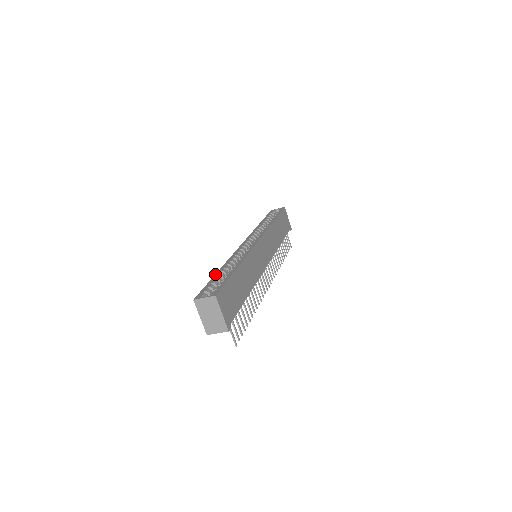
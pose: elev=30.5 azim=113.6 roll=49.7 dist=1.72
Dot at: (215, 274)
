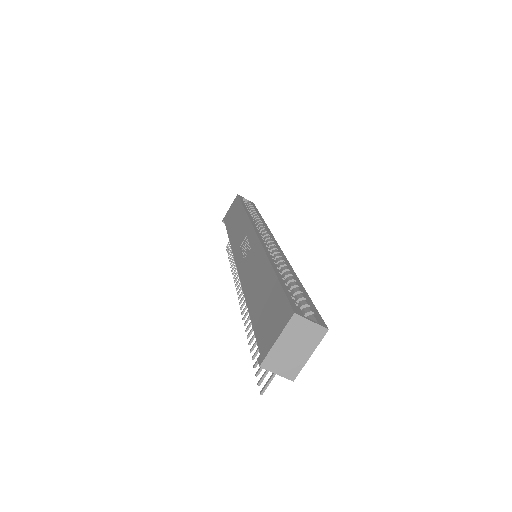
Dot at: (276, 271)
